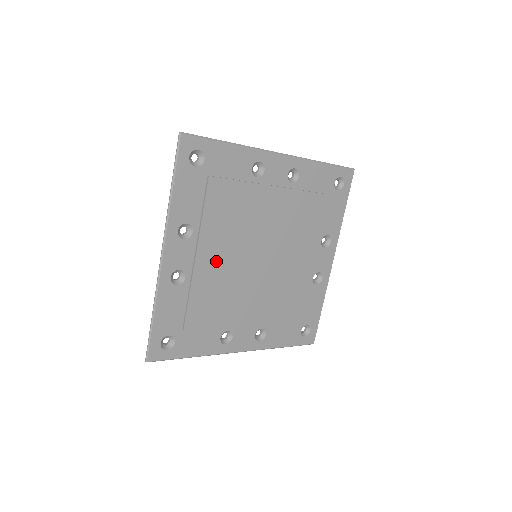
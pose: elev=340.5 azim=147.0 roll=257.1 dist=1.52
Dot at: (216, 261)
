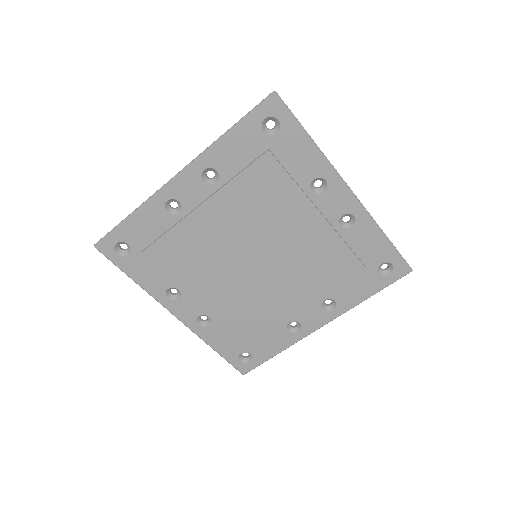
Dot at: (218, 292)
